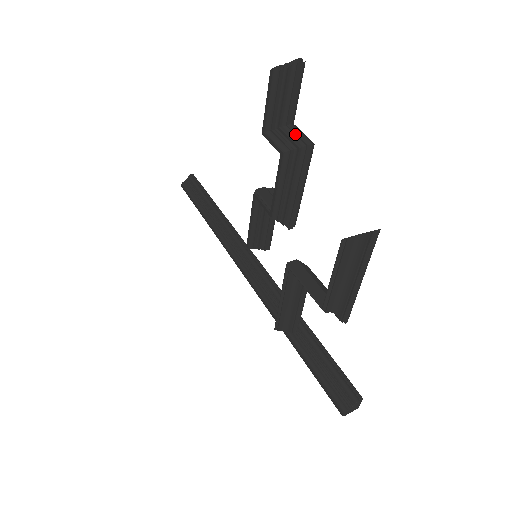
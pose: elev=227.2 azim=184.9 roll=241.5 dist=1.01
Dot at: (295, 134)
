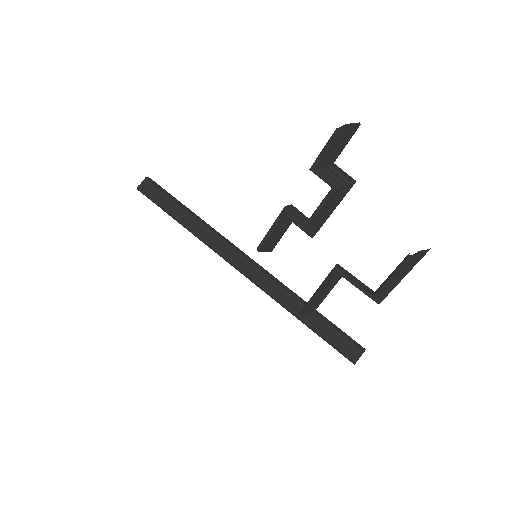
Dot at: (341, 173)
